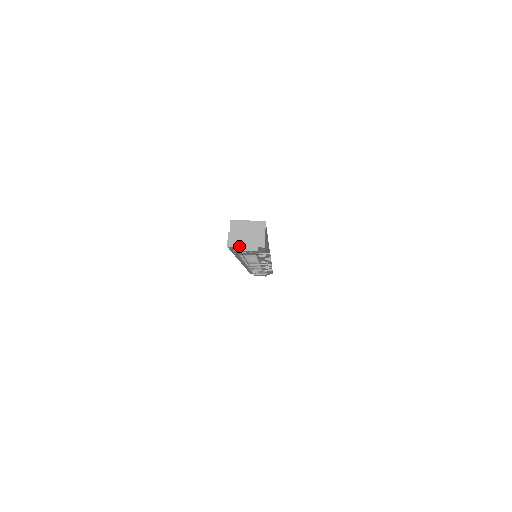
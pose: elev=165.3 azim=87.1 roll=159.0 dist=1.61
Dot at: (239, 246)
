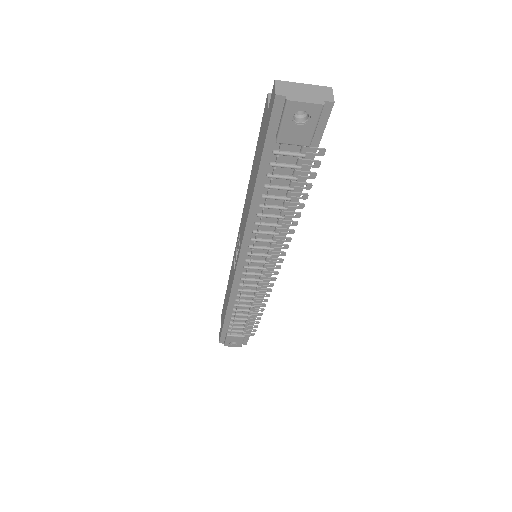
Dot at: (294, 96)
